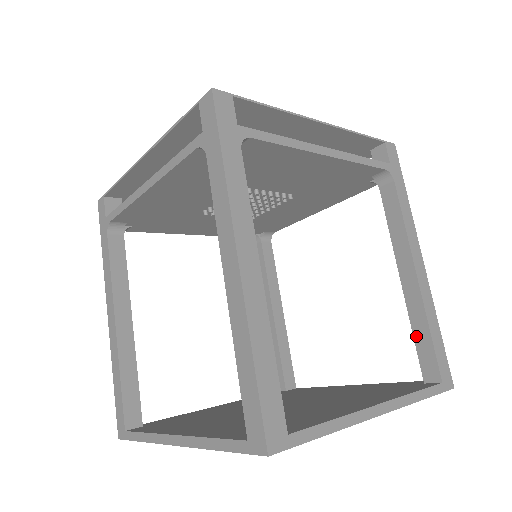
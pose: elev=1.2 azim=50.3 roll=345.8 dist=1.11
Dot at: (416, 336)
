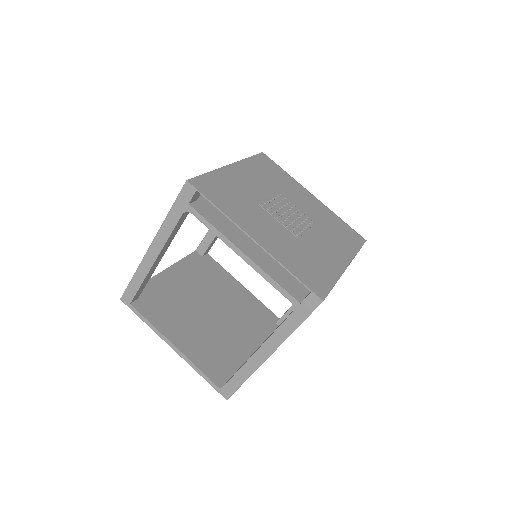
Dot at: (290, 311)
